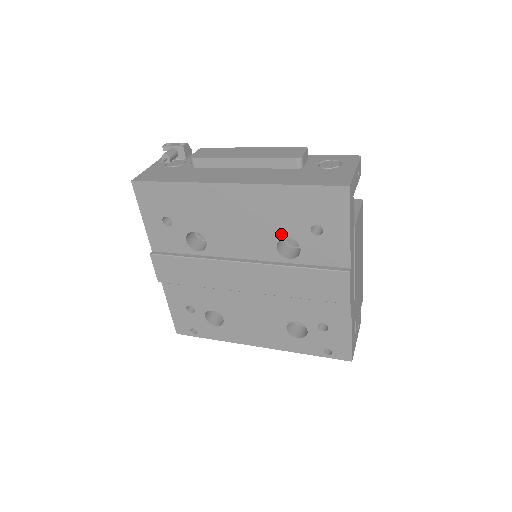
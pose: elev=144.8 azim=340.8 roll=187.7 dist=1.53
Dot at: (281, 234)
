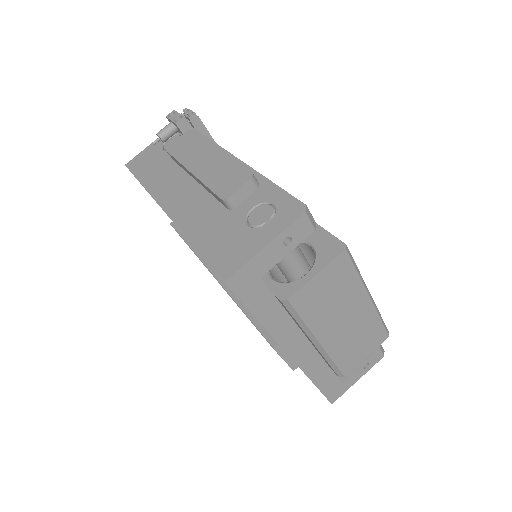
Dot at: occluded
